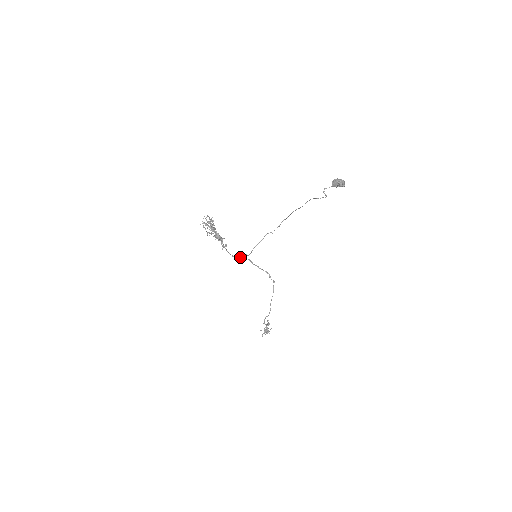
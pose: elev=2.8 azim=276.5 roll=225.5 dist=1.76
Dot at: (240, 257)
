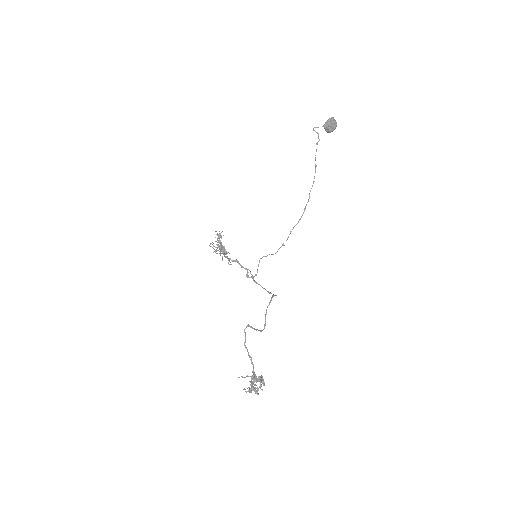
Dot at: (239, 264)
